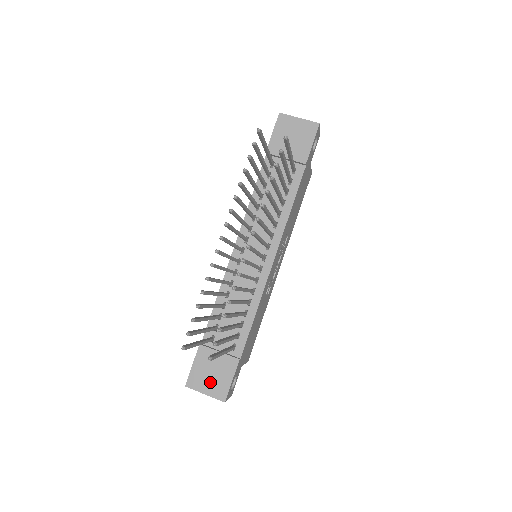
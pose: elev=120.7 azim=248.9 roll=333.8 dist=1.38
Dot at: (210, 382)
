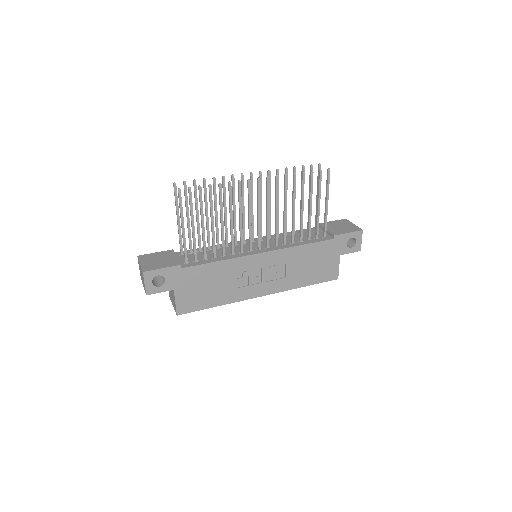
Dot at: (151, 262)
